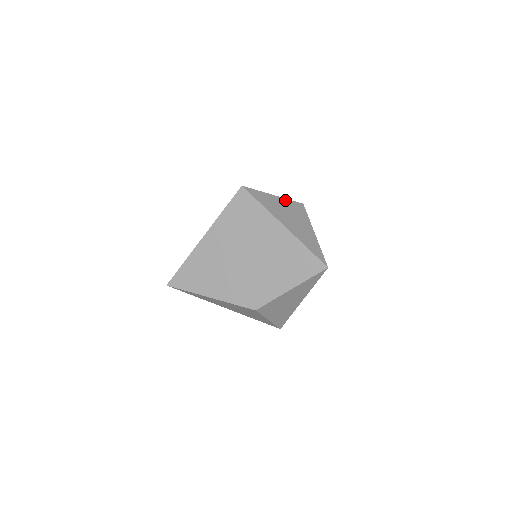
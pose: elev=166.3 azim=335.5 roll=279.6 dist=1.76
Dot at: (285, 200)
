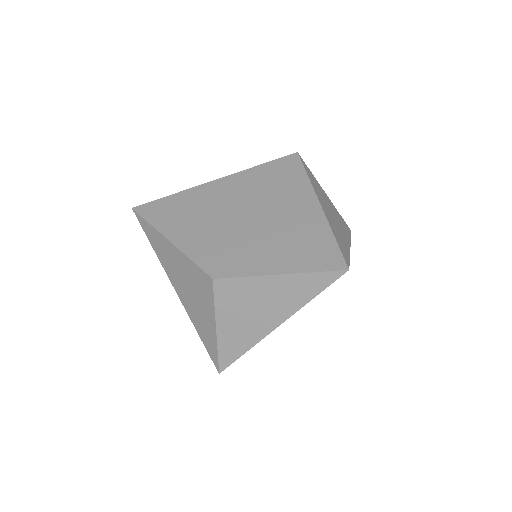
Dot at: (334, 206)
